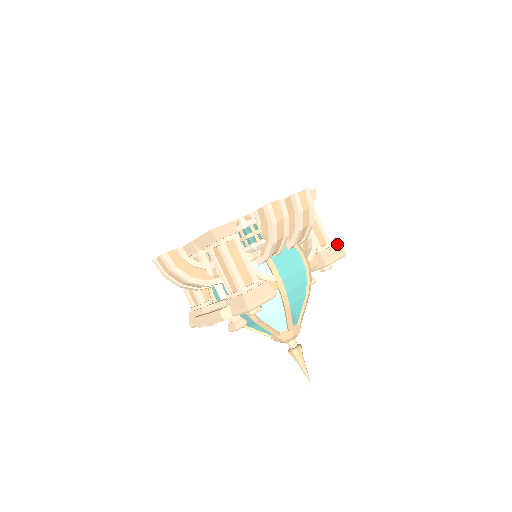
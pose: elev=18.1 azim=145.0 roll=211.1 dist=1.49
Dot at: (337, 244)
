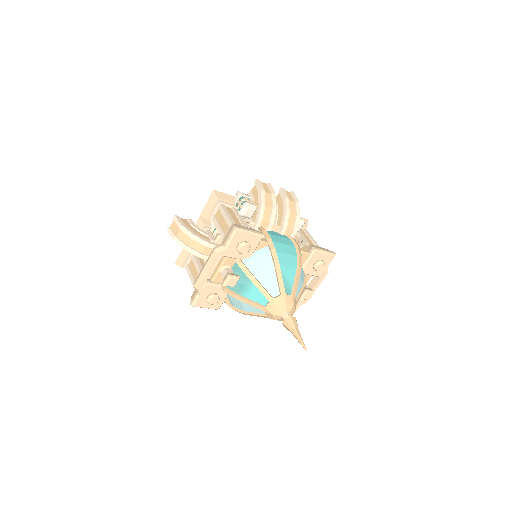
Dot at: (327, 249)
